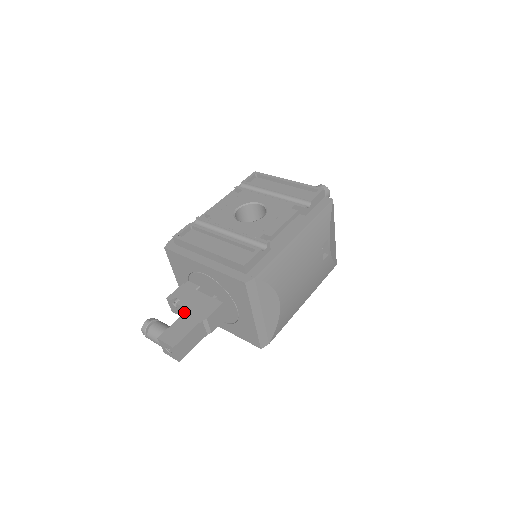
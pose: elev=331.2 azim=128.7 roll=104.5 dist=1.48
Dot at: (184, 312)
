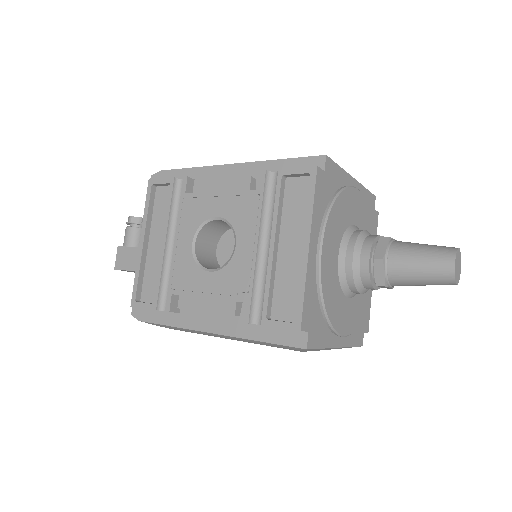
Dot at: occluded
